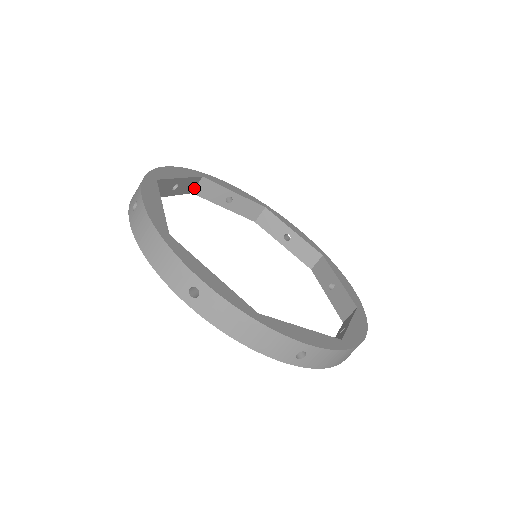
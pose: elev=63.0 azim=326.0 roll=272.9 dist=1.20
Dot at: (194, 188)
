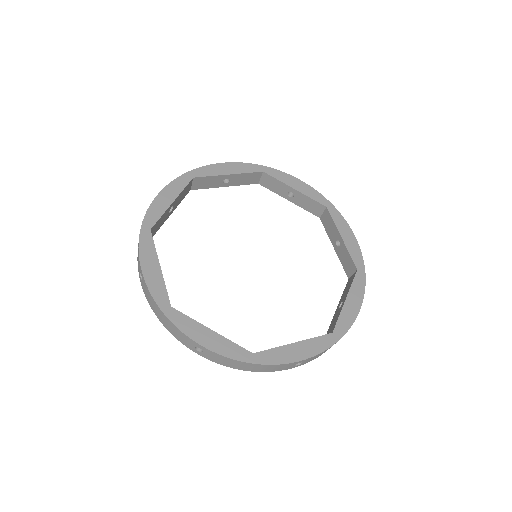
Dot at: occluded
